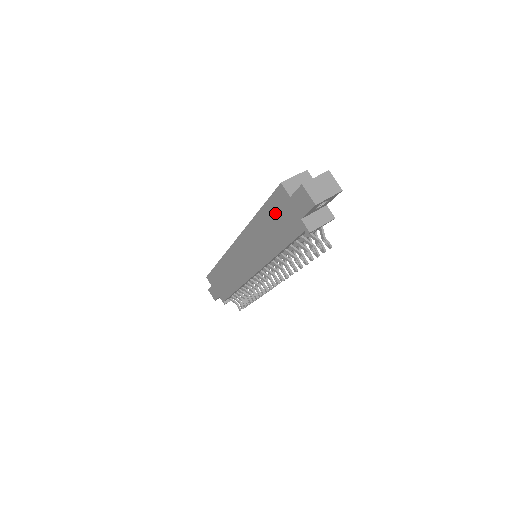
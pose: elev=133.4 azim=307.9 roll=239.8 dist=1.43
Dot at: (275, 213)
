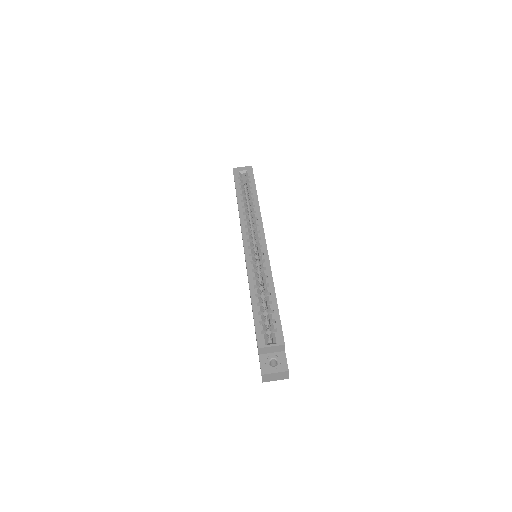
Dot at: occluded
